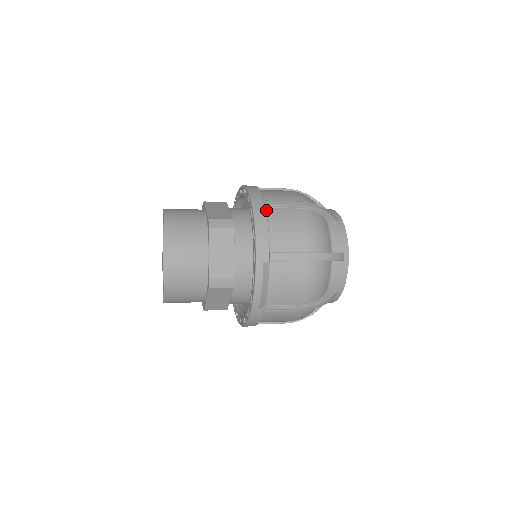
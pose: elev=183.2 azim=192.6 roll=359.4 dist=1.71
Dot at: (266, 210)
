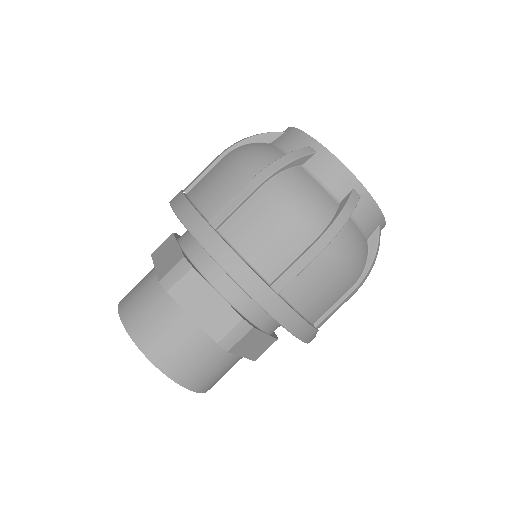
Dot at: (283, 296)
